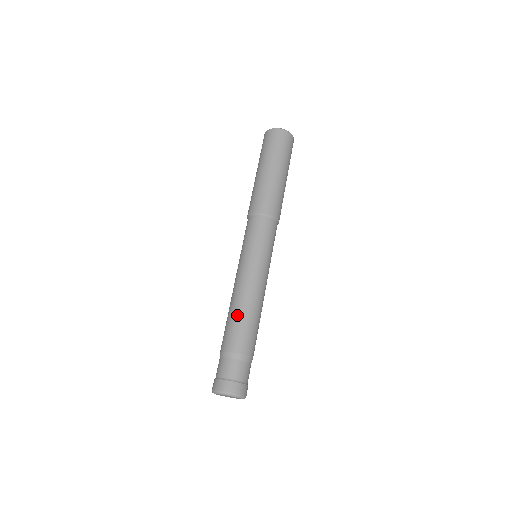
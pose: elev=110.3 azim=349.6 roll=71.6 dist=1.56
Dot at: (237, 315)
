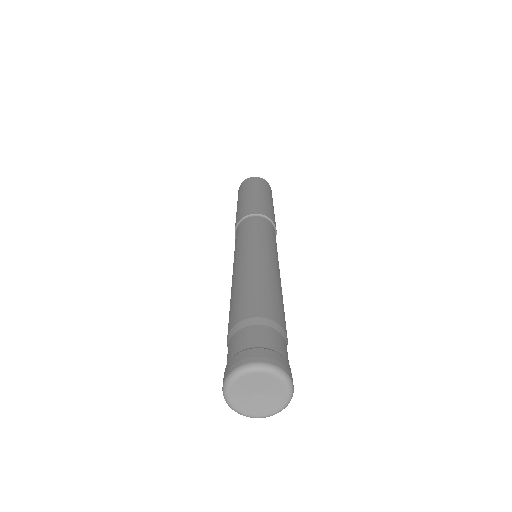
Dot at: (260, 282)
